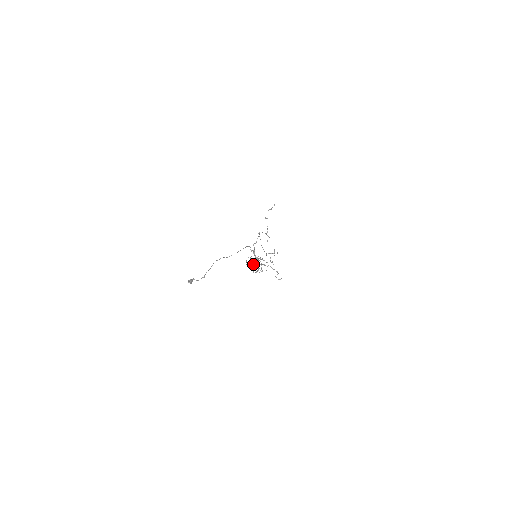
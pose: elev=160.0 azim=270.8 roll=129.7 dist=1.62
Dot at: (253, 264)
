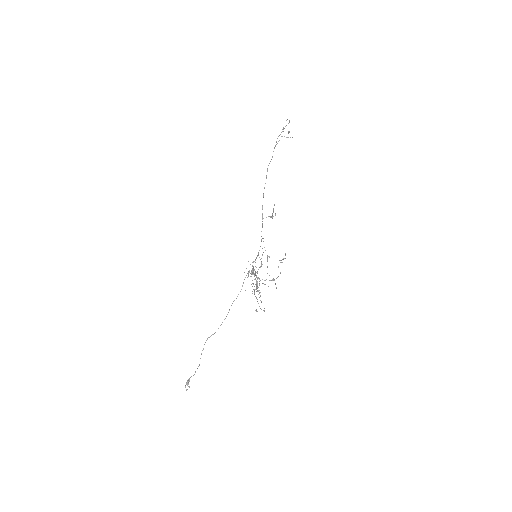
Dot at: occluded
